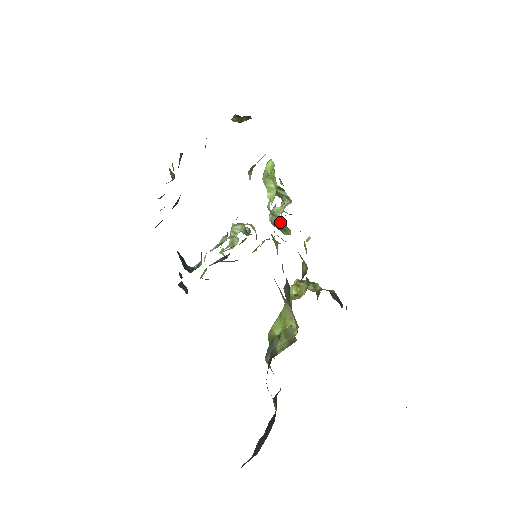
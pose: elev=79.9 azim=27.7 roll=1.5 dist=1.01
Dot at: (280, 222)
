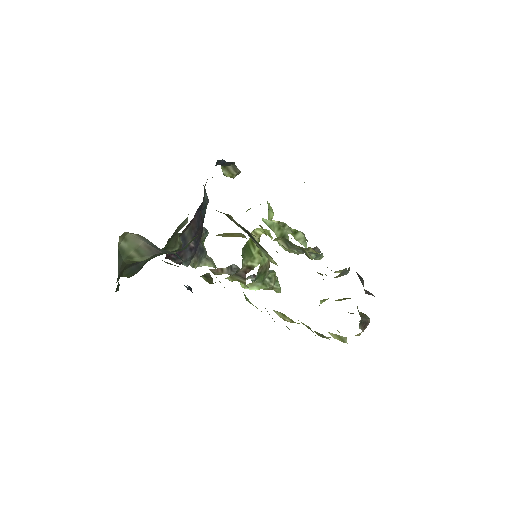
Dot at: (277, 229)
